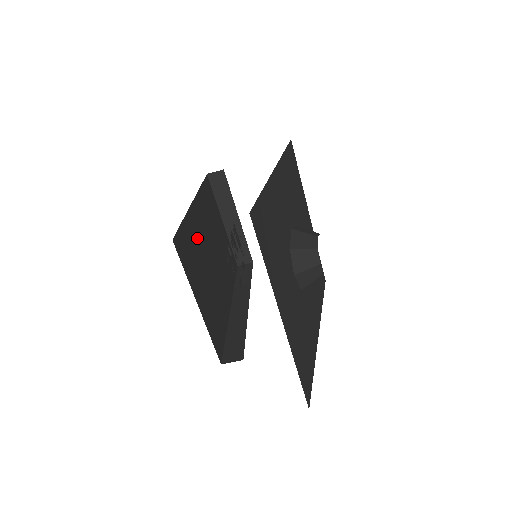
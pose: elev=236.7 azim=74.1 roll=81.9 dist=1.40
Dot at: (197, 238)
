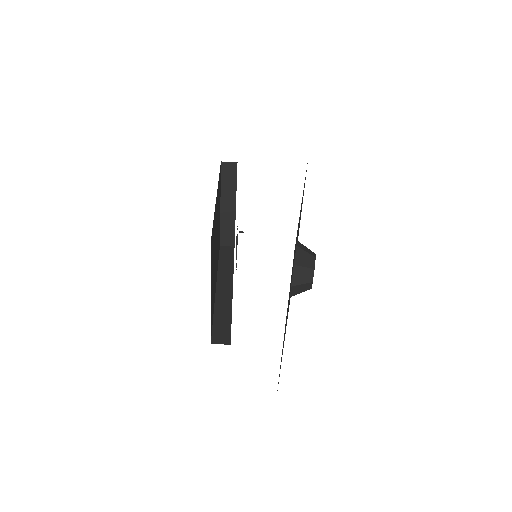
Dot at: occluded
